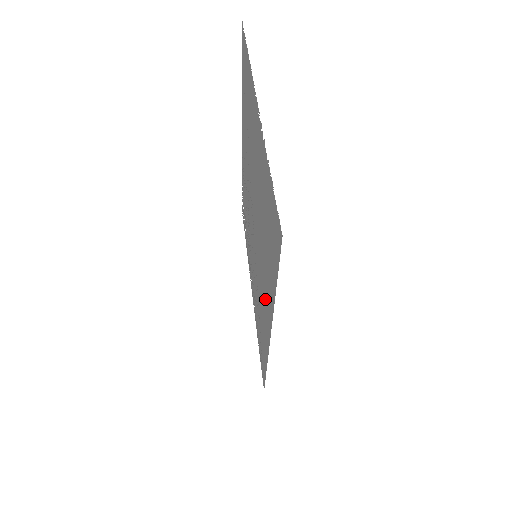
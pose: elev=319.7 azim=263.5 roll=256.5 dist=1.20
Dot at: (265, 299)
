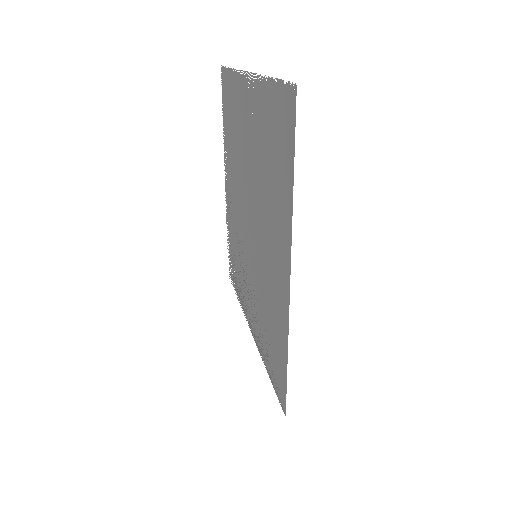
Dot at: (276, 259)
